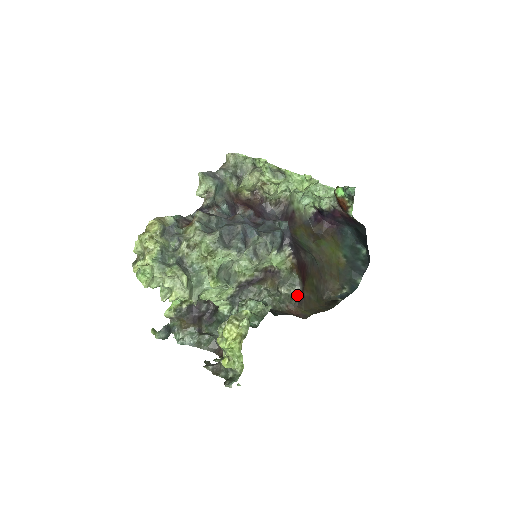
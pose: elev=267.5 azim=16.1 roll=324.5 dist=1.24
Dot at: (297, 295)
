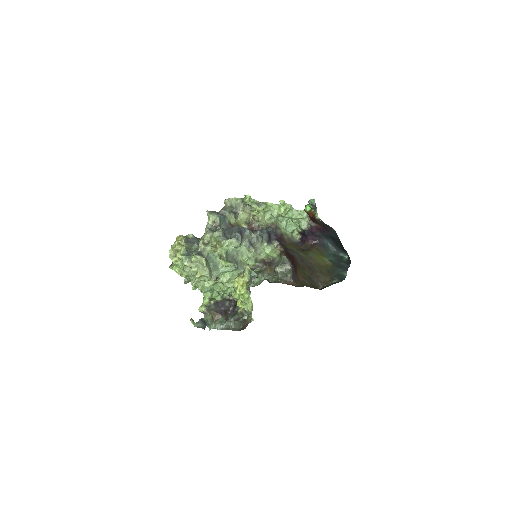
Dot at: (289, 270)
